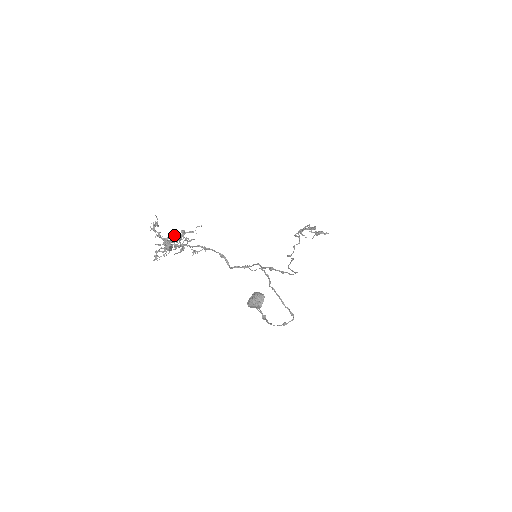
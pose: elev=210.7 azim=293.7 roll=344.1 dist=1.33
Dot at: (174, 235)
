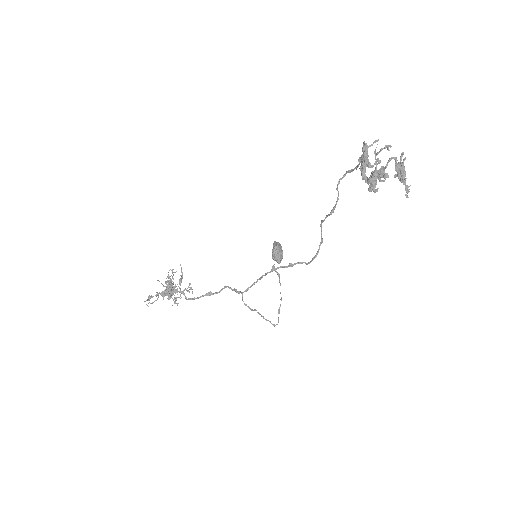
Dot at: (166, 294)
